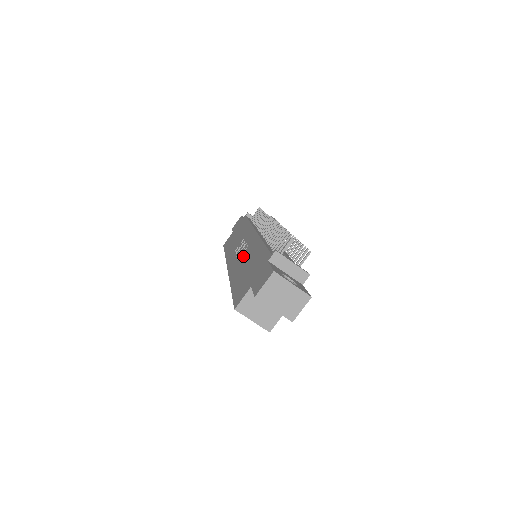
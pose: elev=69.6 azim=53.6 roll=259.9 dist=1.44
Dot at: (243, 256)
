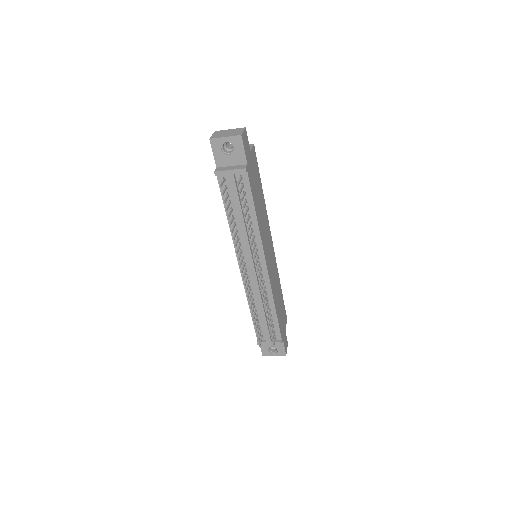
Dot at: occluded
